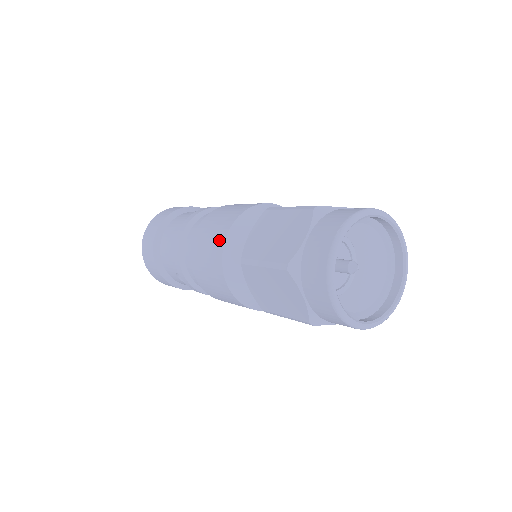
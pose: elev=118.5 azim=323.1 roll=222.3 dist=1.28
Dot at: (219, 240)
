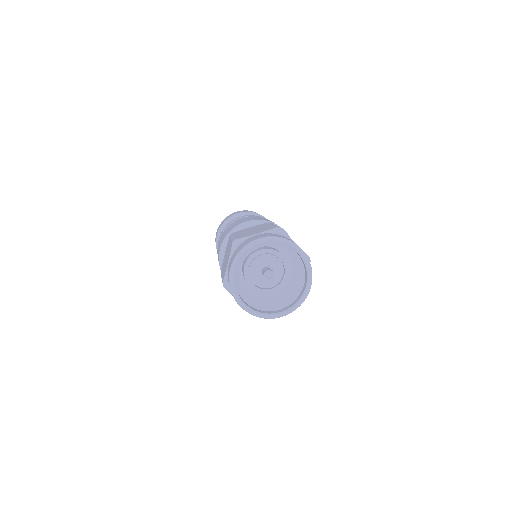
Dot at: (218, 257)
